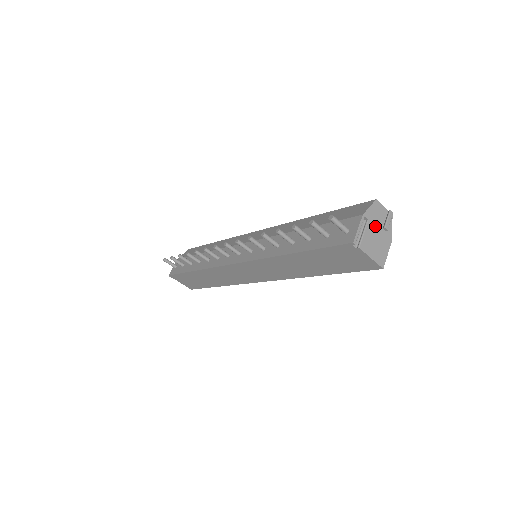
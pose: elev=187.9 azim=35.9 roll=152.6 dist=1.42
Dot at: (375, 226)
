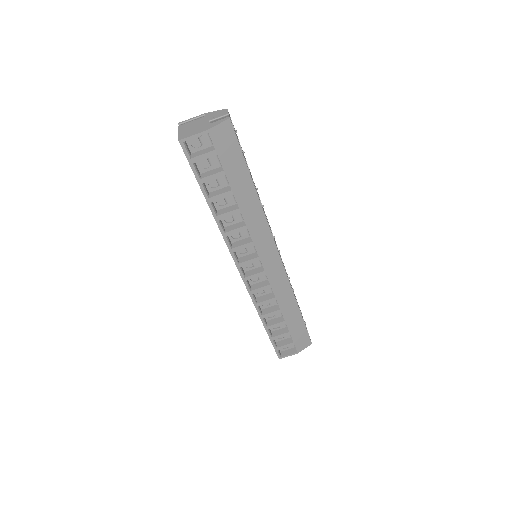
Dot at: (206, 120)
